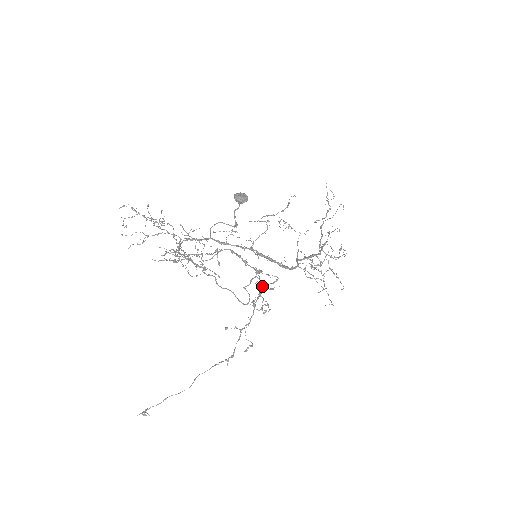
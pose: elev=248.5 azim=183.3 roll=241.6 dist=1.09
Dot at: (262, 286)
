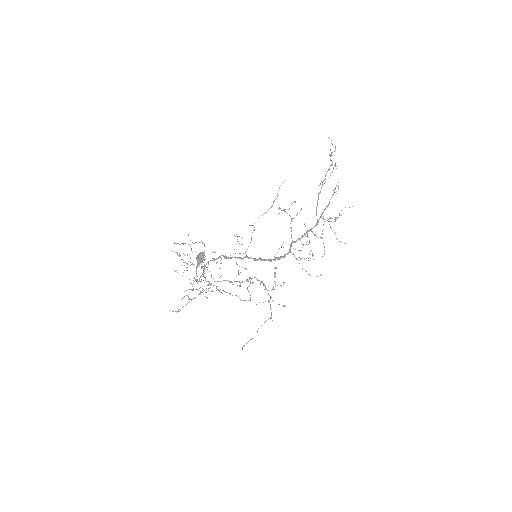
Dot at: (260, 281)
